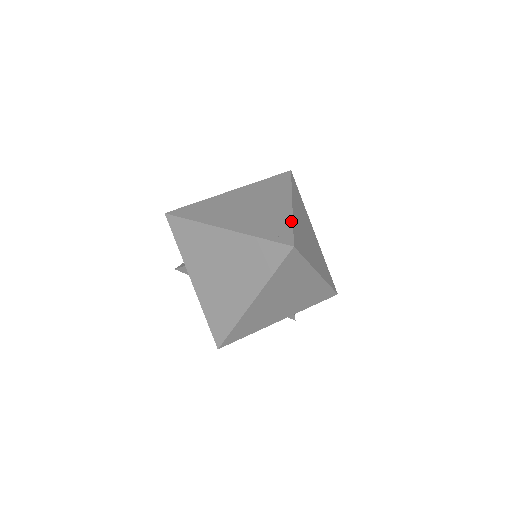
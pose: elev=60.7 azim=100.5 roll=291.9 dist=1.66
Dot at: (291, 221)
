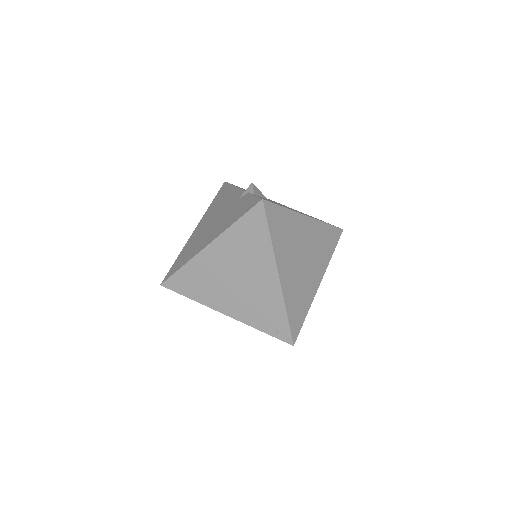
Dot at: (284, 310)
